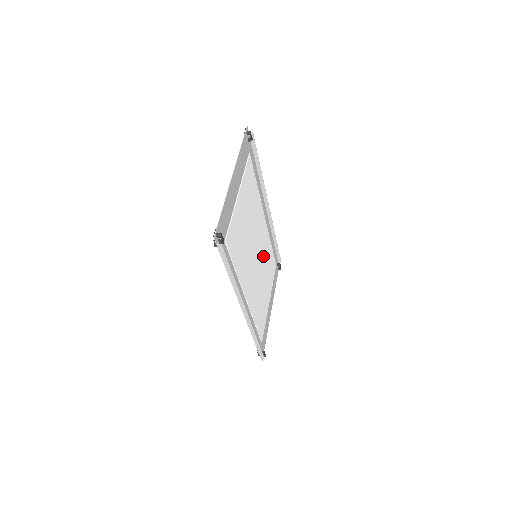
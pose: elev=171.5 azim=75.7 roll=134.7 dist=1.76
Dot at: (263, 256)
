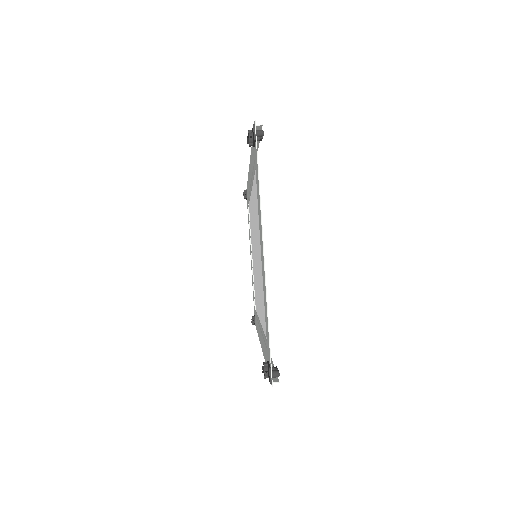
Dot at: (253, 233)
